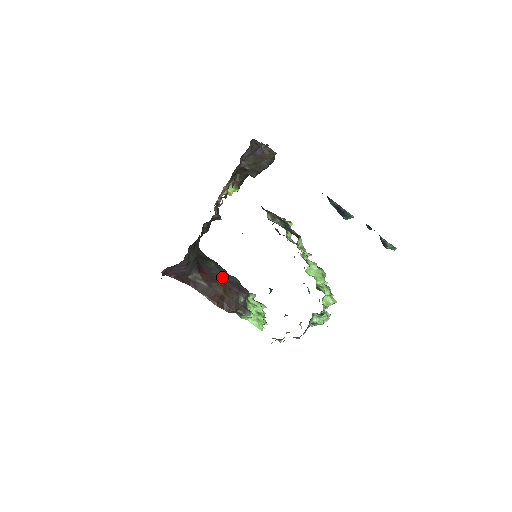
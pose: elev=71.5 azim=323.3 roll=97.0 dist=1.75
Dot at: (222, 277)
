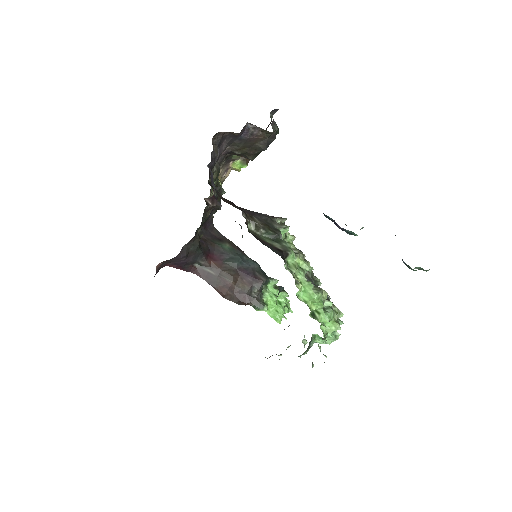
Dot at: (234, 264)
